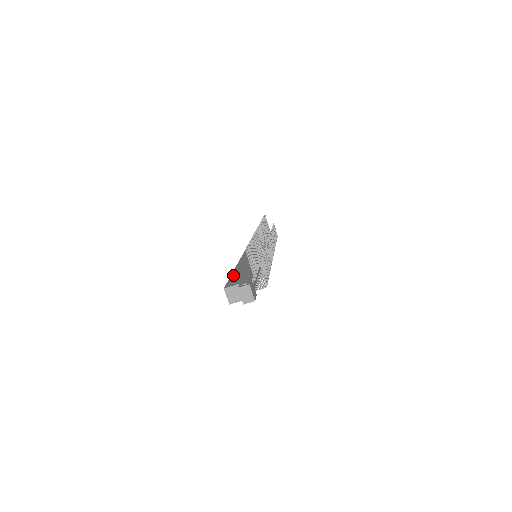
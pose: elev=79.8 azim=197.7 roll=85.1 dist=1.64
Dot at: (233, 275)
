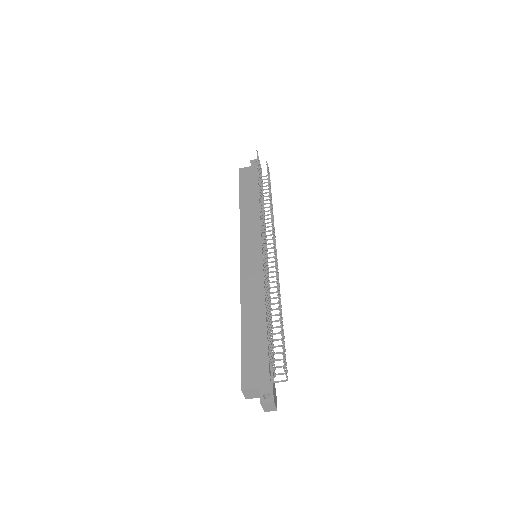
Dot at: (244, 343)
